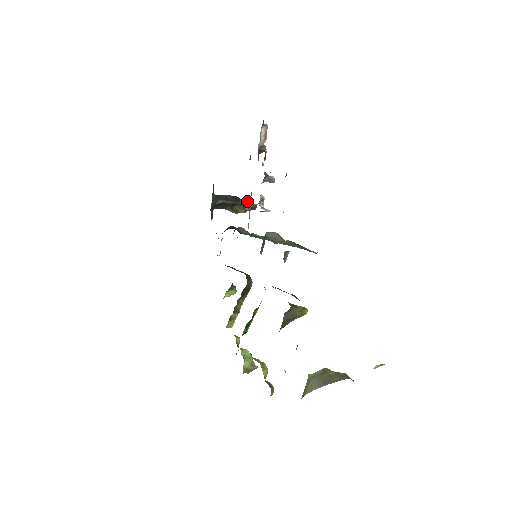
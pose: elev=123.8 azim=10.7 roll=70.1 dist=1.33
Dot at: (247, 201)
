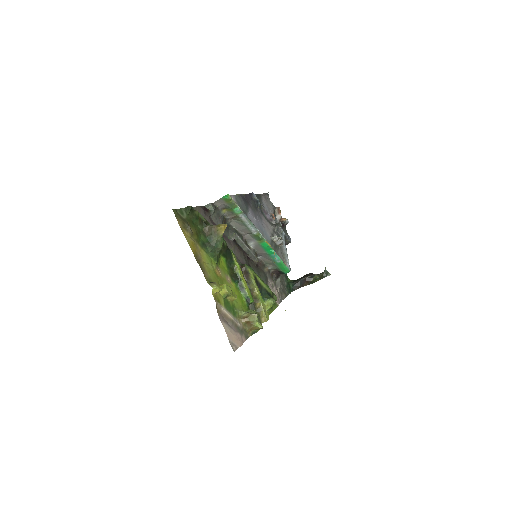
Dot at: (321, 273)
